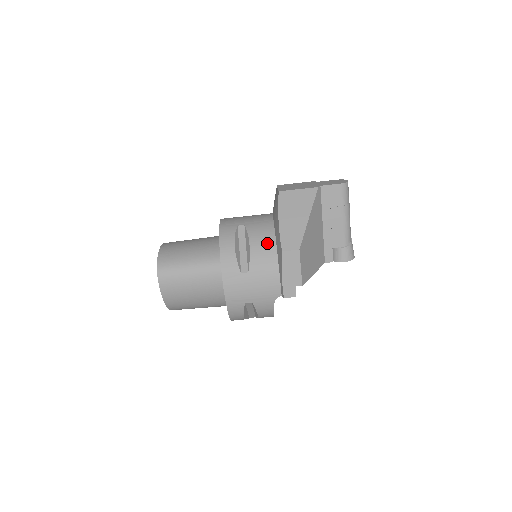
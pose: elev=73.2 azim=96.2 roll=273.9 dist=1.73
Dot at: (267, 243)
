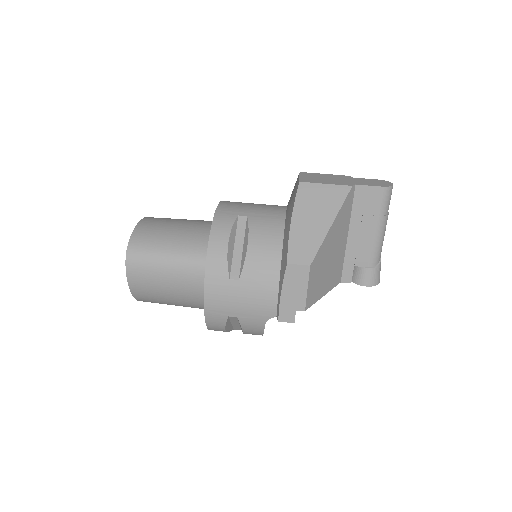
Dot at: (271, 247)
